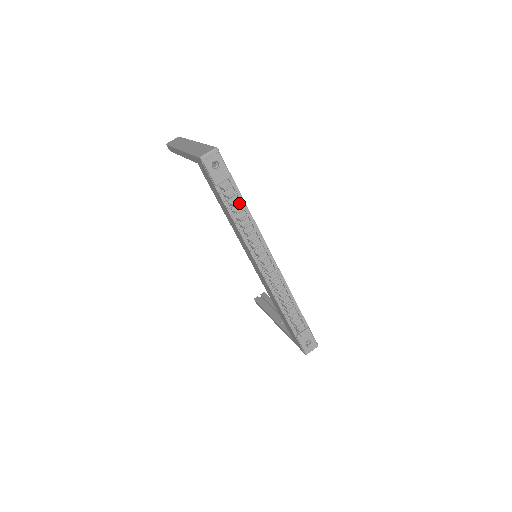
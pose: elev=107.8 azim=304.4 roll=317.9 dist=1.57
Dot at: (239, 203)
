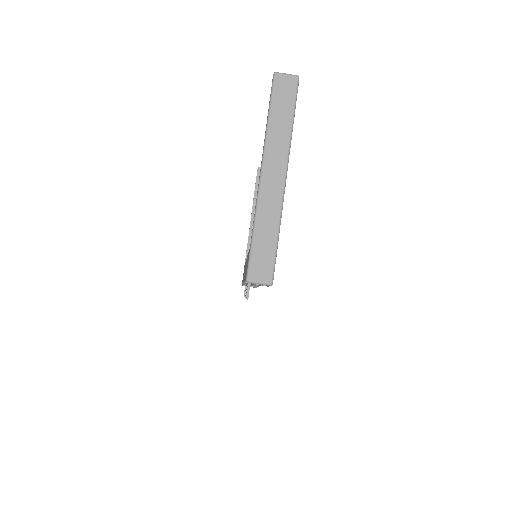
Dot at: occluded
